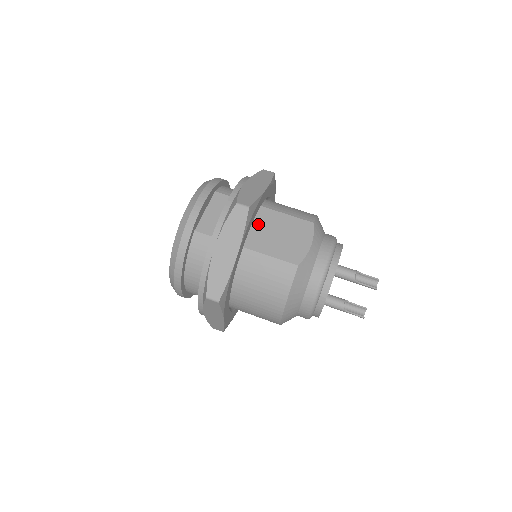
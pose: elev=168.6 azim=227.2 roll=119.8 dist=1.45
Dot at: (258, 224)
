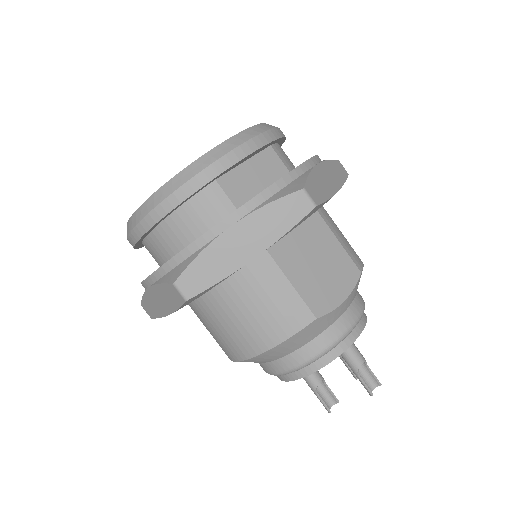
Dot at: (299, 228)
